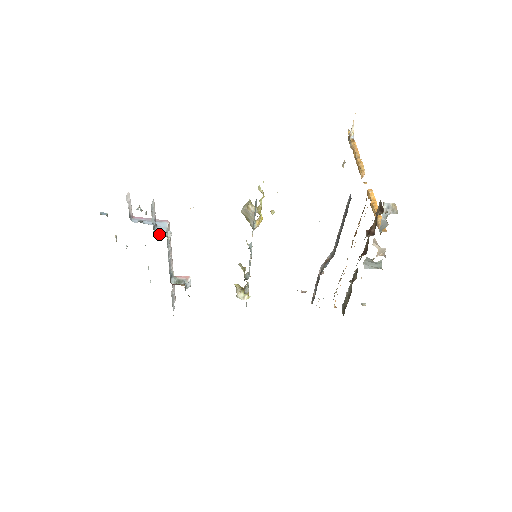
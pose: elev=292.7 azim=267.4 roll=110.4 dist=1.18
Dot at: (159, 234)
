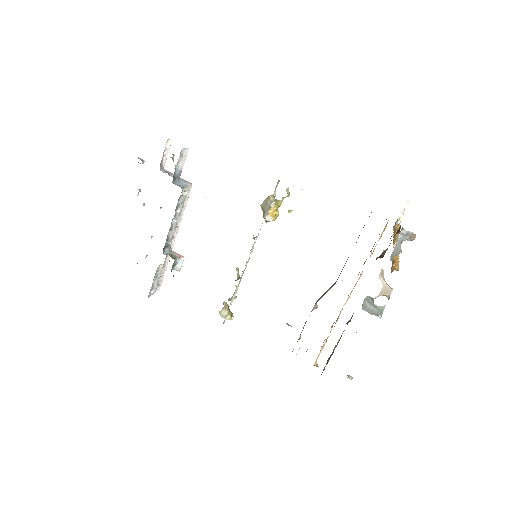
Dot at: (177, 184)
